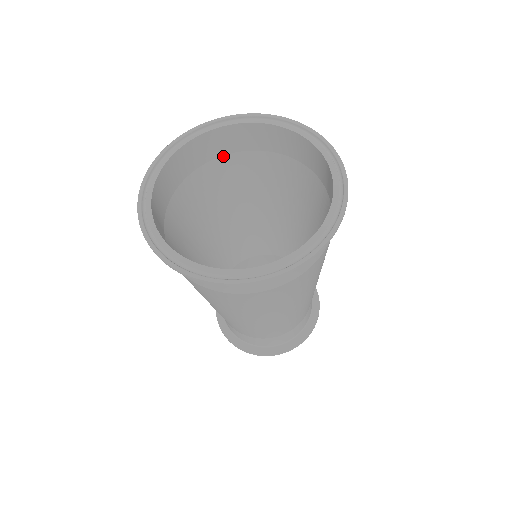
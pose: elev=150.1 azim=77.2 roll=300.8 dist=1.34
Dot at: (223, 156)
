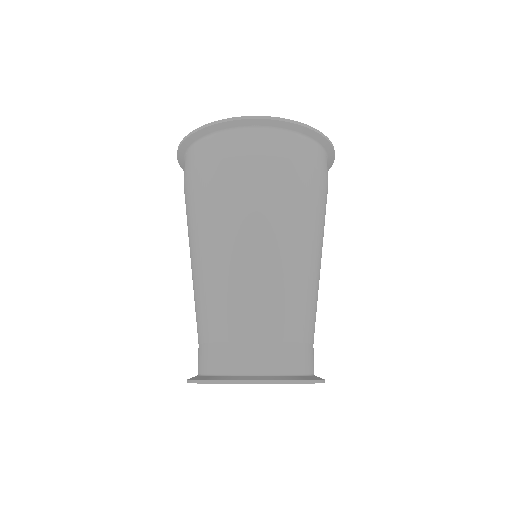
Dot at: occluded
